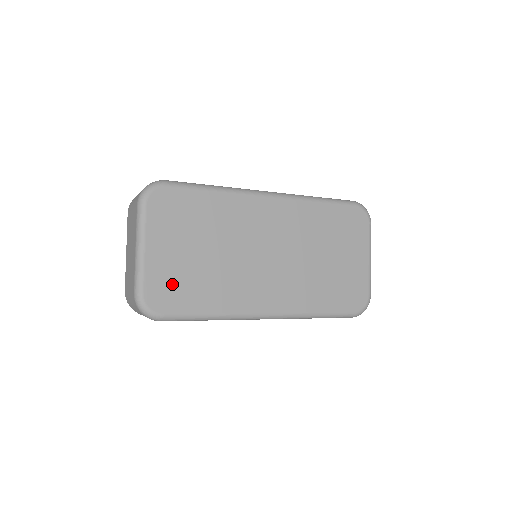
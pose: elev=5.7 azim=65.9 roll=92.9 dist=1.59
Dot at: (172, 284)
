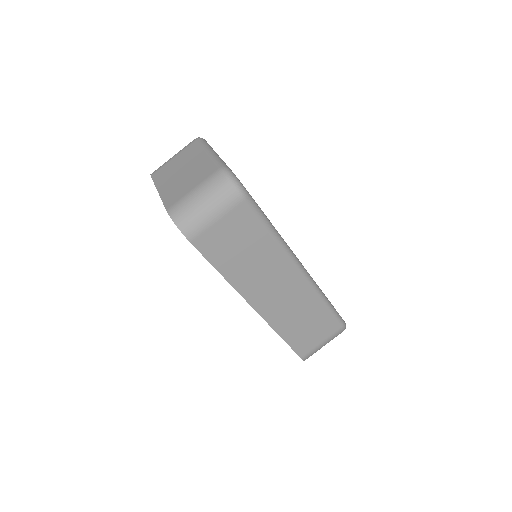
Dot at: occluded
